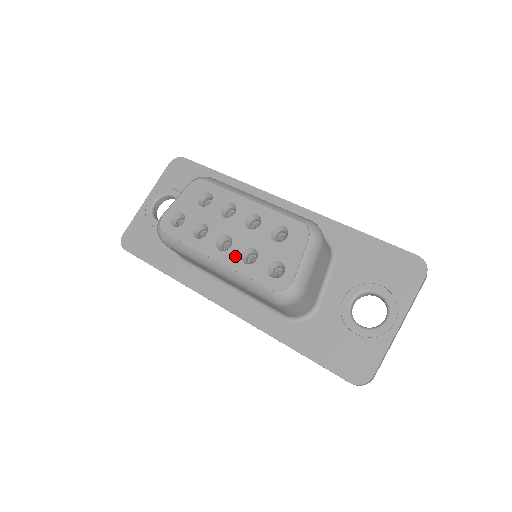
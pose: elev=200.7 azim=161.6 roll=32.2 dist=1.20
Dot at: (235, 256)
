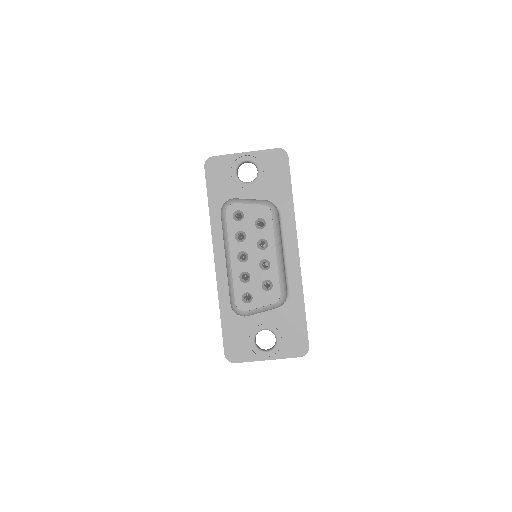
Dot at: (240, 269)
